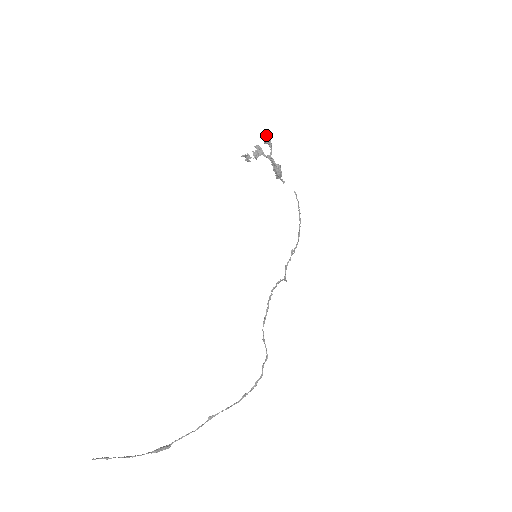
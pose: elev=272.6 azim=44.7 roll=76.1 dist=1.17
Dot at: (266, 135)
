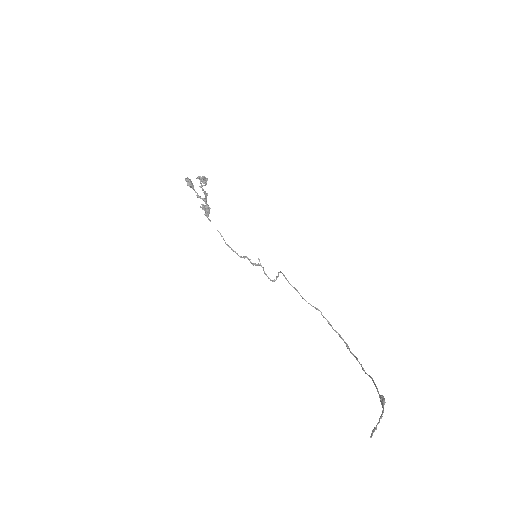
Dot at: (188, 179)
